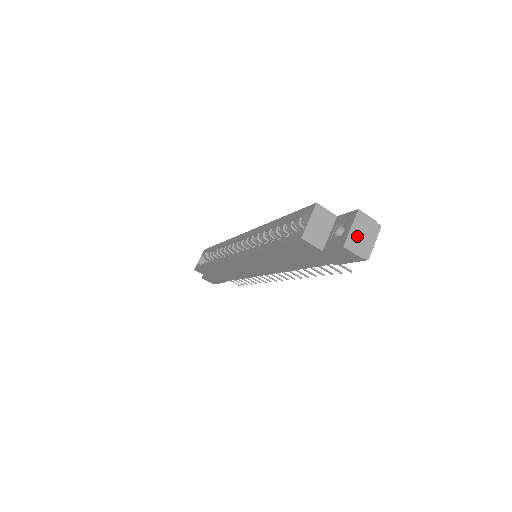
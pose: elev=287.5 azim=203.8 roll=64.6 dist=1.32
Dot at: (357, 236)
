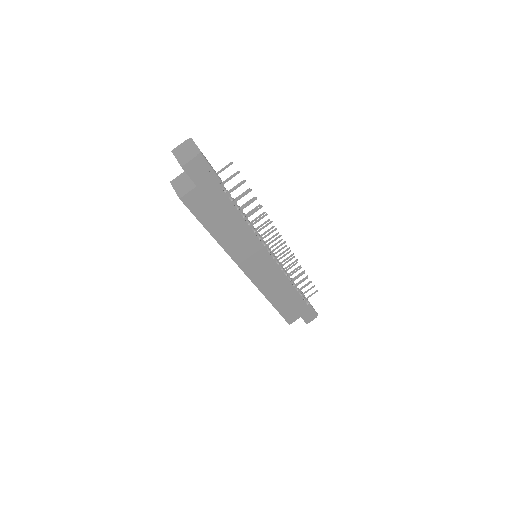
Dot at: (183, 156)
